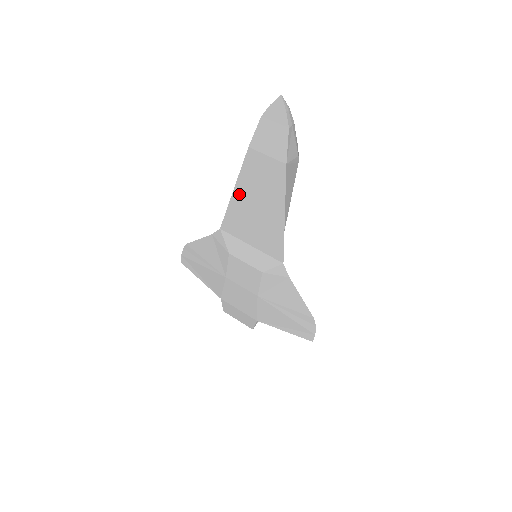
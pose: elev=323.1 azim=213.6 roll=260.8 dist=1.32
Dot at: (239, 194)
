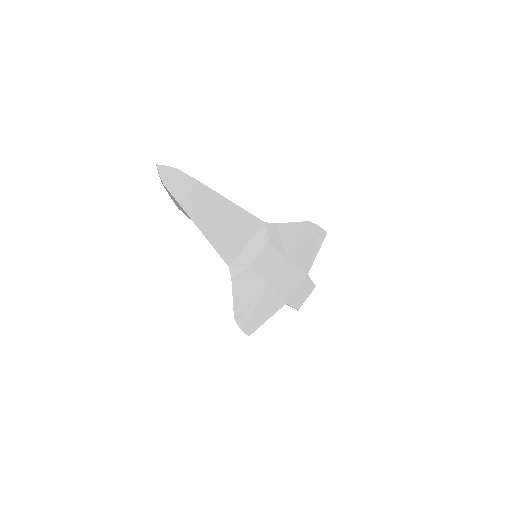
Dot at: (207, 232)
